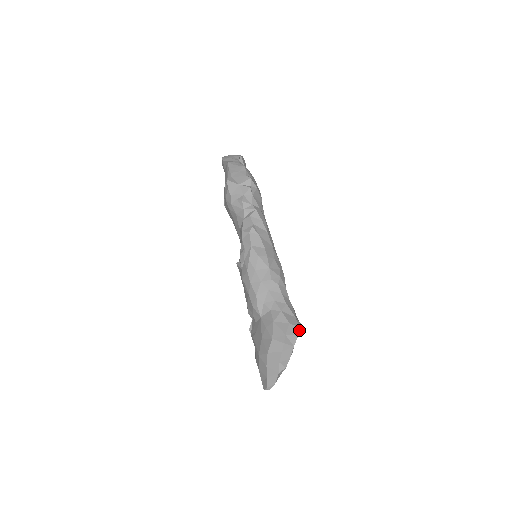
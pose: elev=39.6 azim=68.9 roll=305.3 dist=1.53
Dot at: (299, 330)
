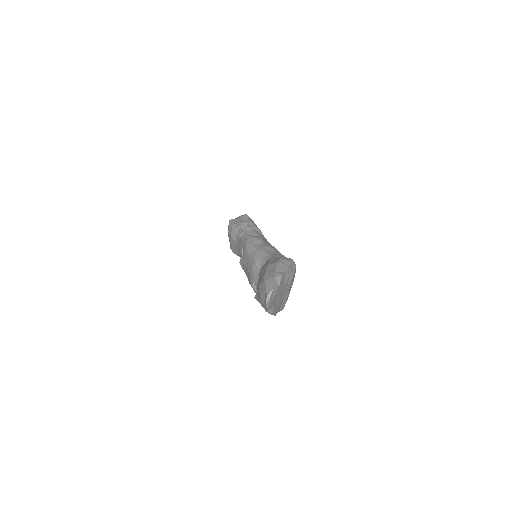
Dot at: (293, 261)
